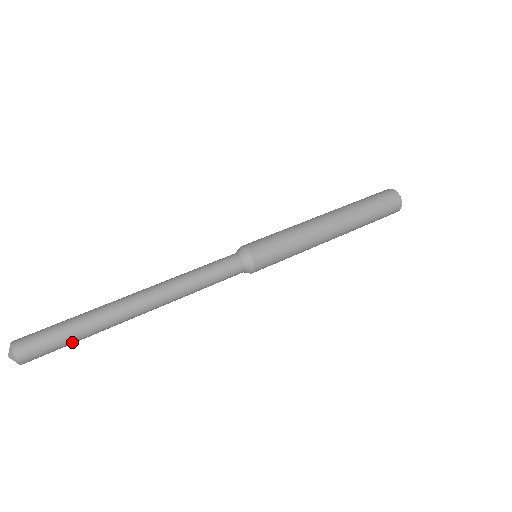
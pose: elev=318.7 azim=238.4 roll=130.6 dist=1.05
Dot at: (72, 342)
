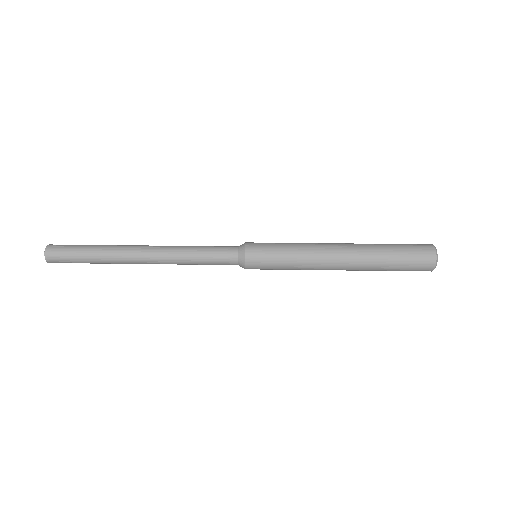
Dot at: (83, 254)
